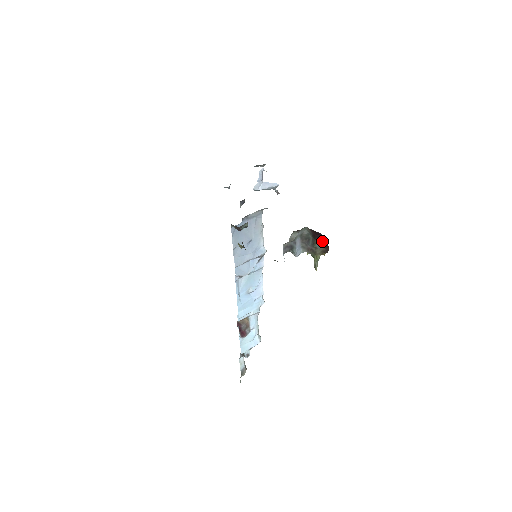
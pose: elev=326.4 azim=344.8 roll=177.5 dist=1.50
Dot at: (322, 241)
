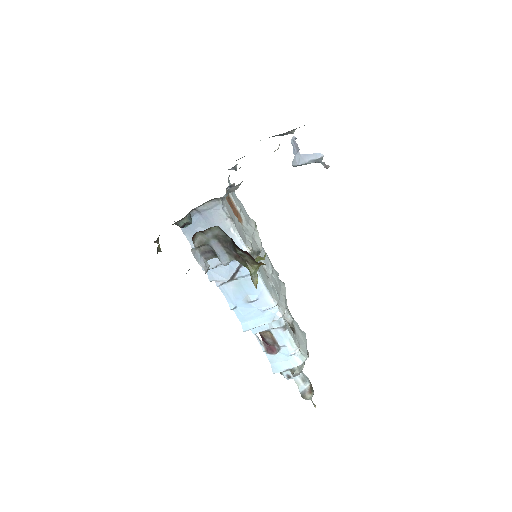
Dot at: occluded
